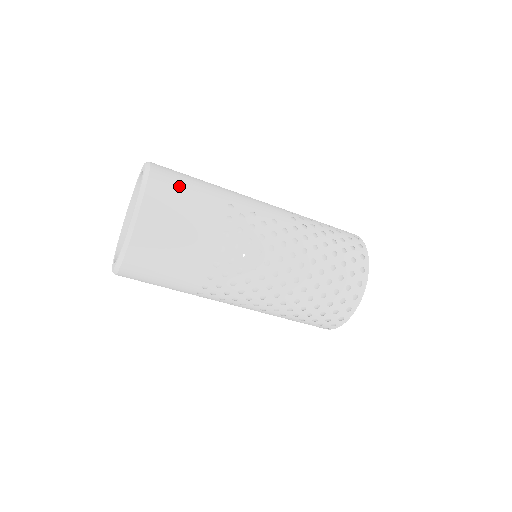
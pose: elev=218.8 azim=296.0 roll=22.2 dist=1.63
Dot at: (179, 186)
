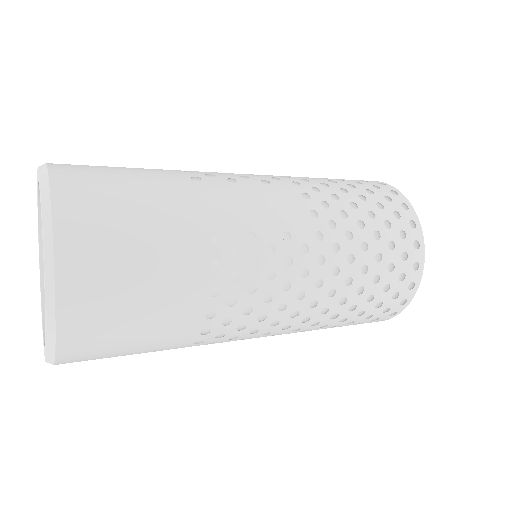
Dot at: (115, 233)
